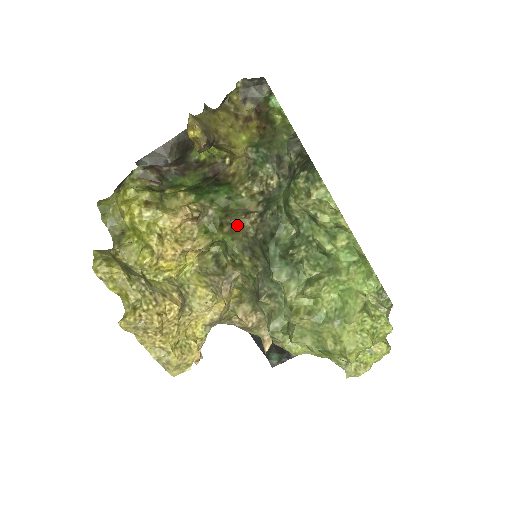
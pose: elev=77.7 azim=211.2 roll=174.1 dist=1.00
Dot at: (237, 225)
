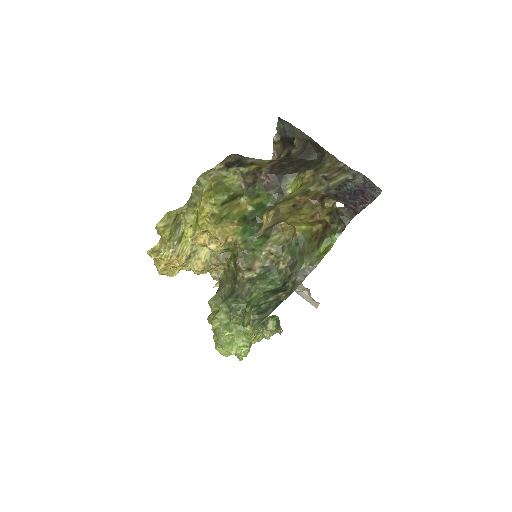
Dot at: (237, 268)
